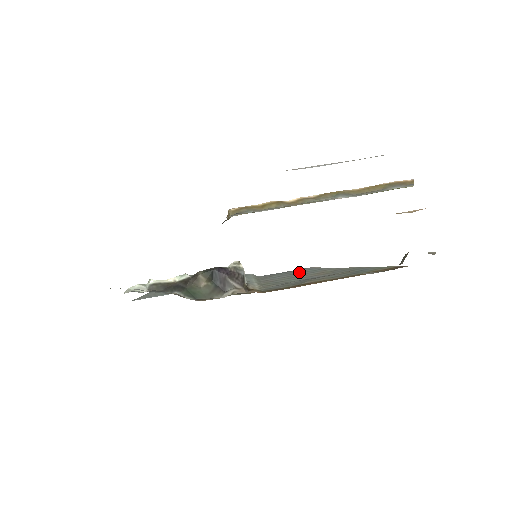
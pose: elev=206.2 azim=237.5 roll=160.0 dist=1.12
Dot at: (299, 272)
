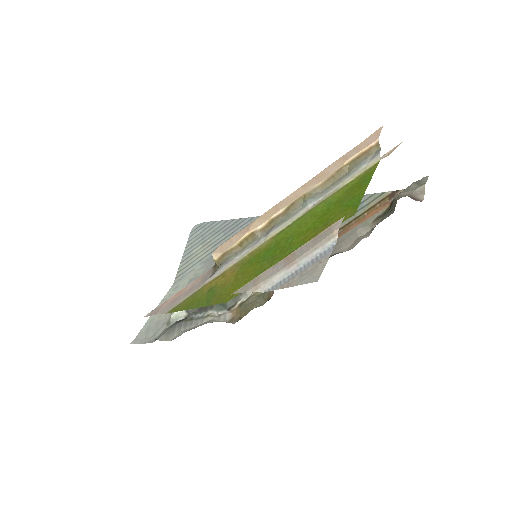
Dot at: occluded
